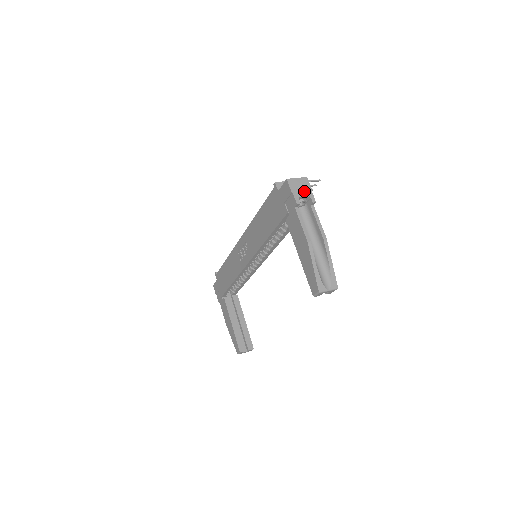
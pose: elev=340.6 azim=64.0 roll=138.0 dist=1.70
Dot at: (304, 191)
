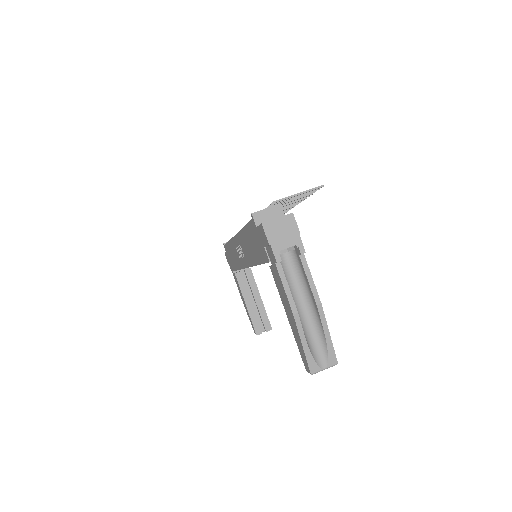
Dot at: (288, 238)
